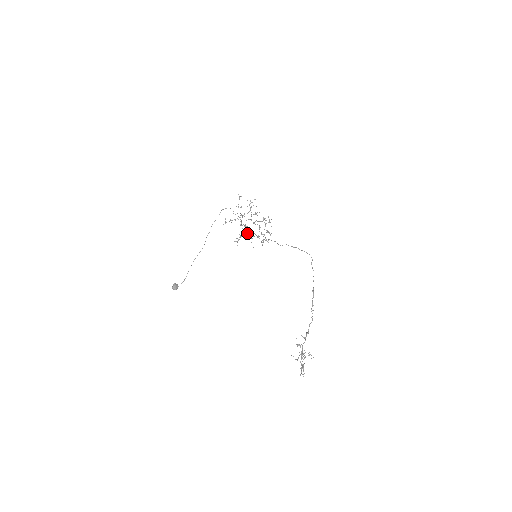
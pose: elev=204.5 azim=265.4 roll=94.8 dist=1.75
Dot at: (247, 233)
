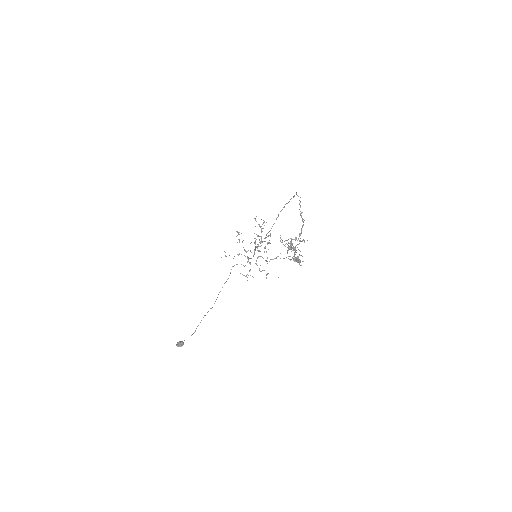
Dot at: occluded
